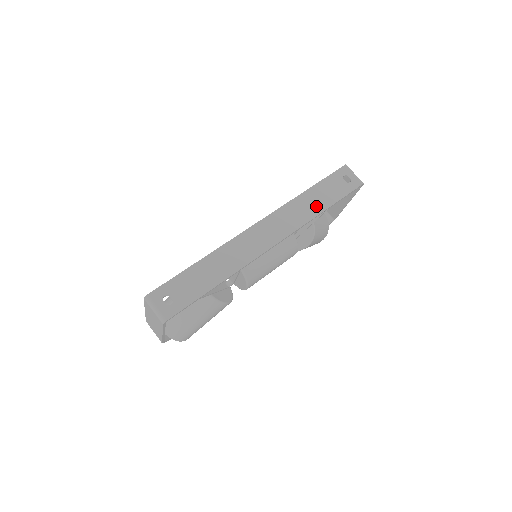
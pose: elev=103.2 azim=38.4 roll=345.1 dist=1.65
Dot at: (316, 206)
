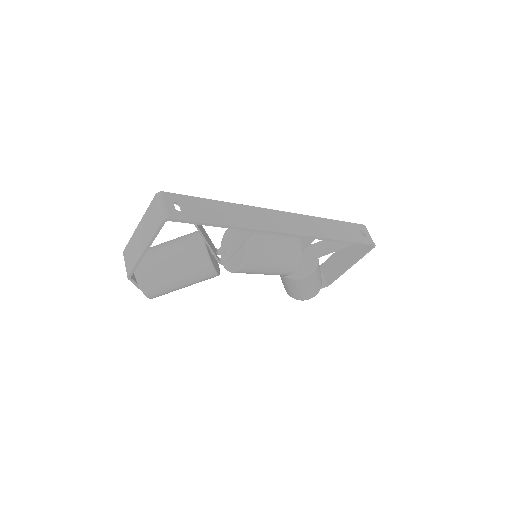
Dot at: (333, 233)
